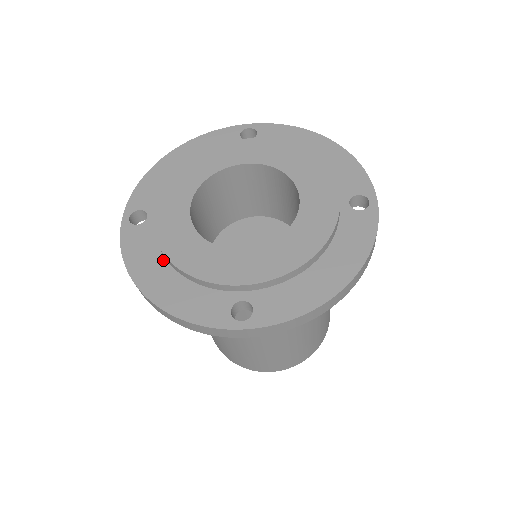
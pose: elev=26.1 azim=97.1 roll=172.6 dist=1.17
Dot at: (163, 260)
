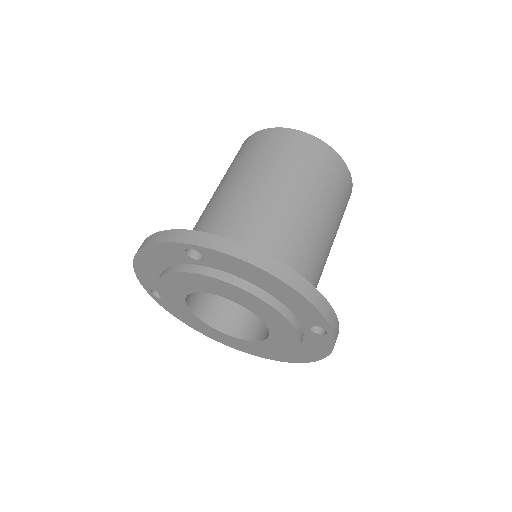
Dot at: occluded
